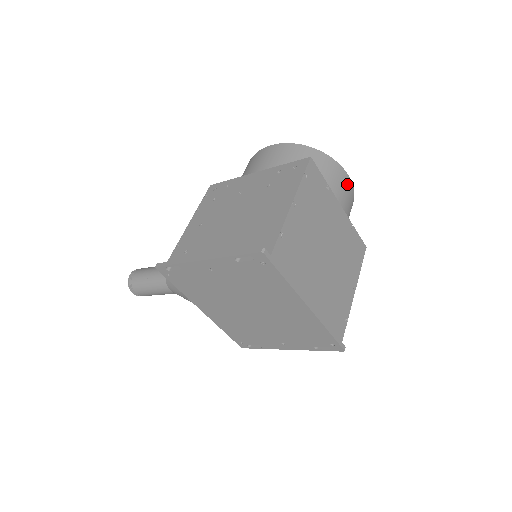
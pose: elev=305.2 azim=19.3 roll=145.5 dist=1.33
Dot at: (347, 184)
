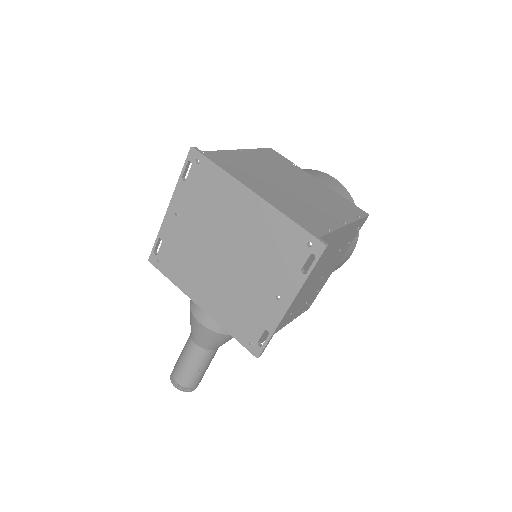
Dot at: (330, 179)
